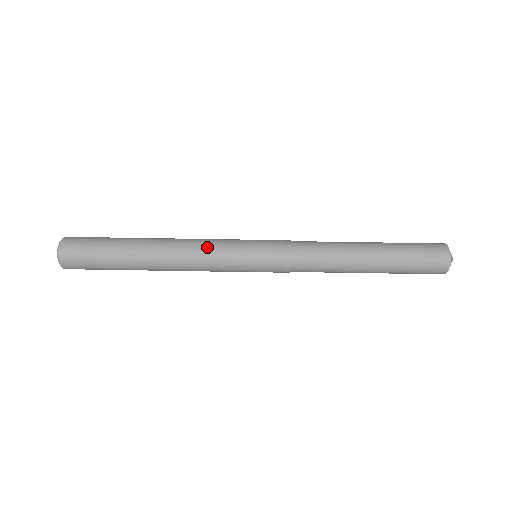
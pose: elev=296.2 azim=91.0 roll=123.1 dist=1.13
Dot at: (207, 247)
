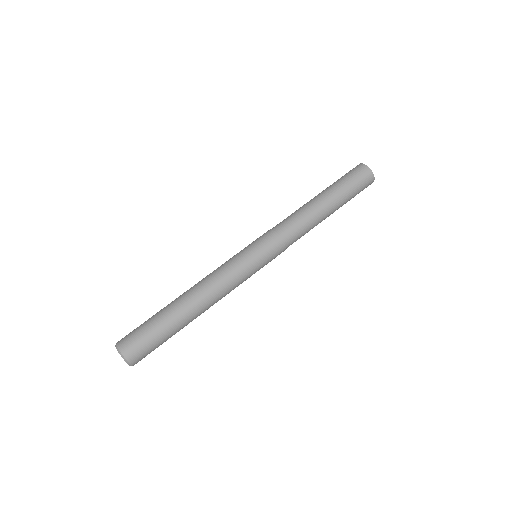
Dot at: (229, 280)
